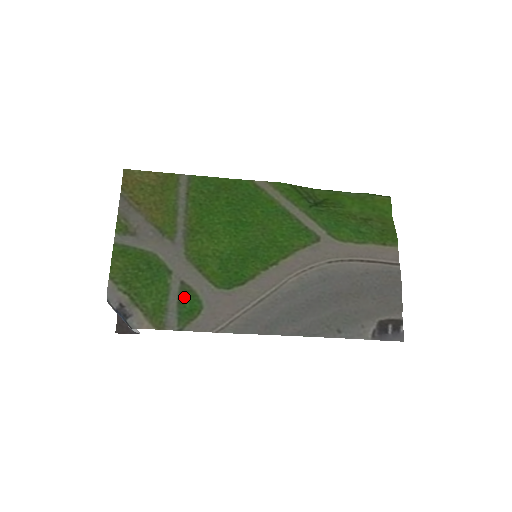
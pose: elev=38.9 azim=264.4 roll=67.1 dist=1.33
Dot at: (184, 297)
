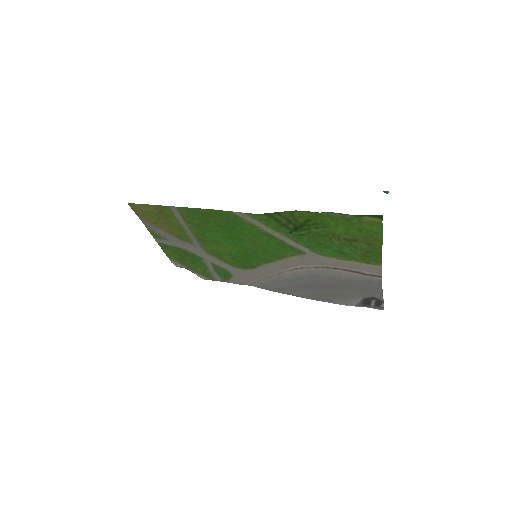
Dot at: (218, 270)
